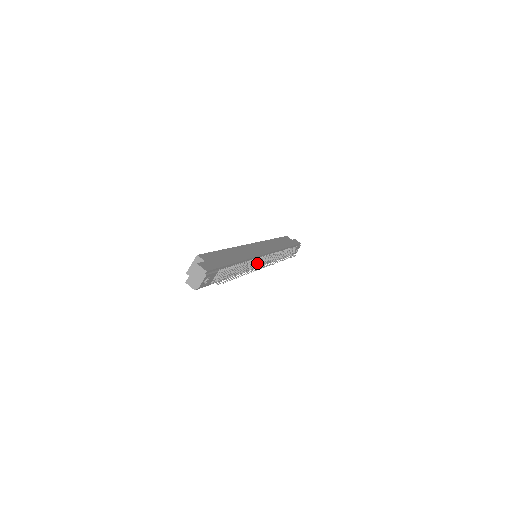
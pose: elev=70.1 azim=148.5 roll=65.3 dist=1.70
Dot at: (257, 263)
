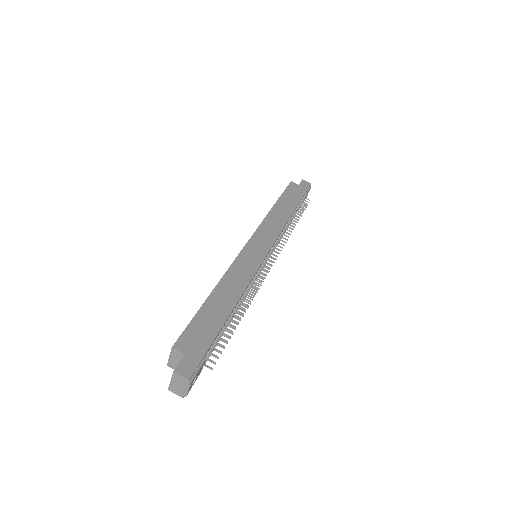
Dot at: occluded
